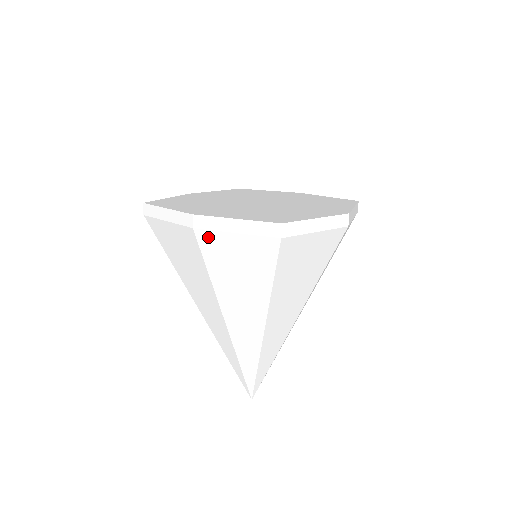
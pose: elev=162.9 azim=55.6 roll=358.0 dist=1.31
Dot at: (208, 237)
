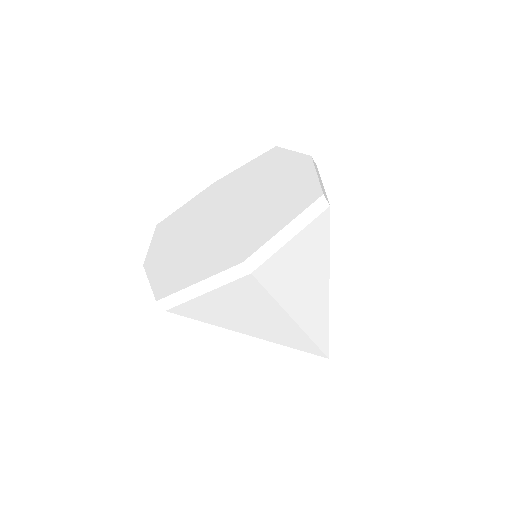
Dot at: occluded
